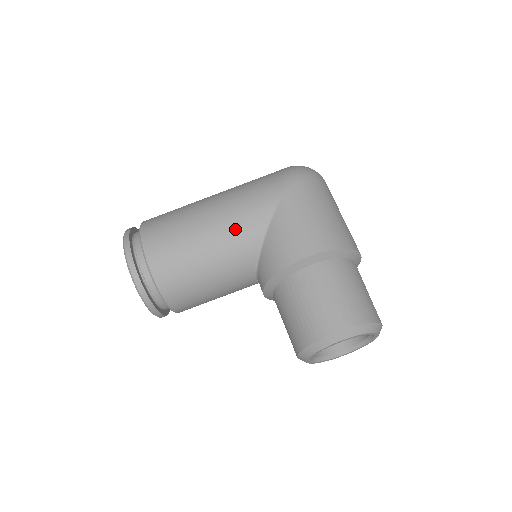
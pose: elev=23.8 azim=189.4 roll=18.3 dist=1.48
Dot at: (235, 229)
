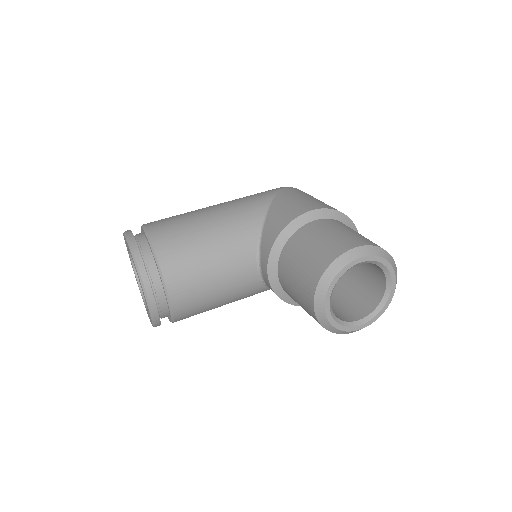
Dot at: (237, 211)
